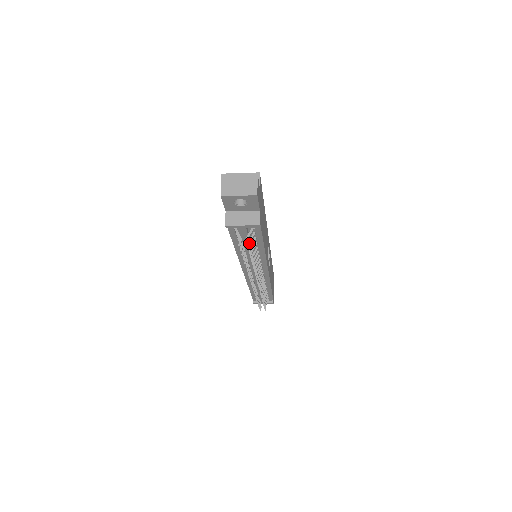
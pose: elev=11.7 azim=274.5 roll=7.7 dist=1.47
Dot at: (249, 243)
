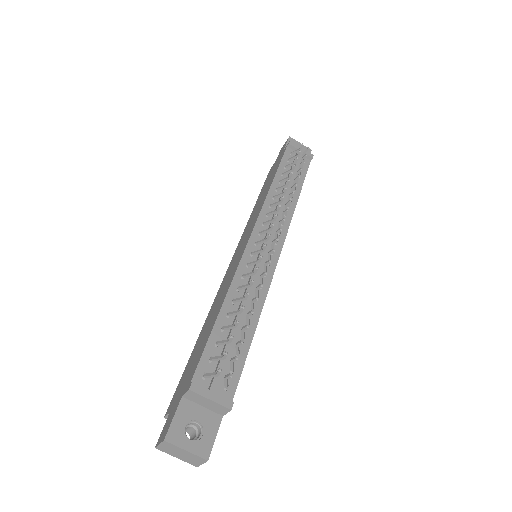
Dot at: (303, 159)
